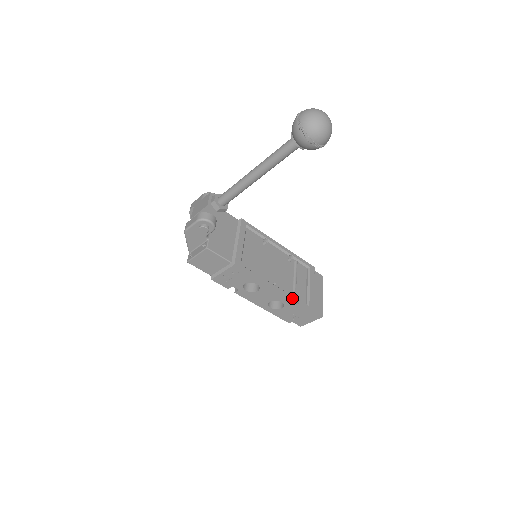
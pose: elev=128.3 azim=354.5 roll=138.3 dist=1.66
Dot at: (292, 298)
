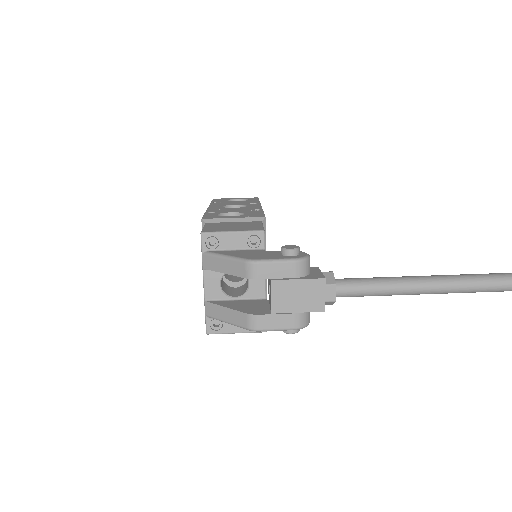
Dot at: occluded
